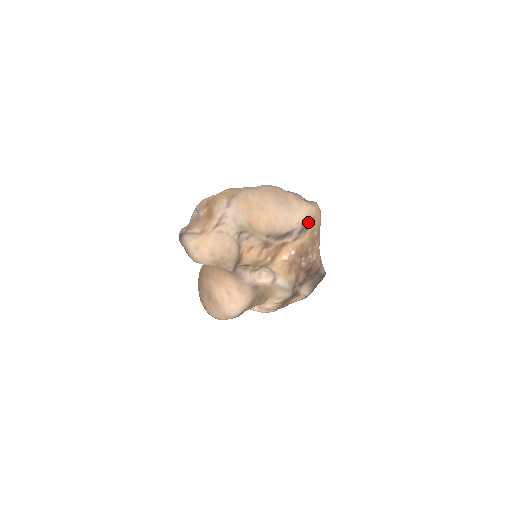
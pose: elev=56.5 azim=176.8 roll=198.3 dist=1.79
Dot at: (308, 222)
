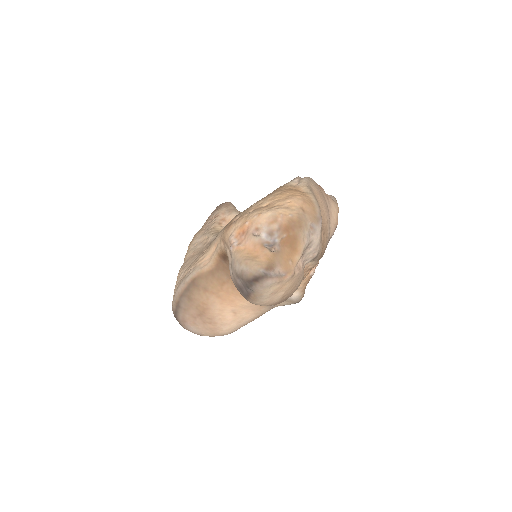
Dot at: occluded
